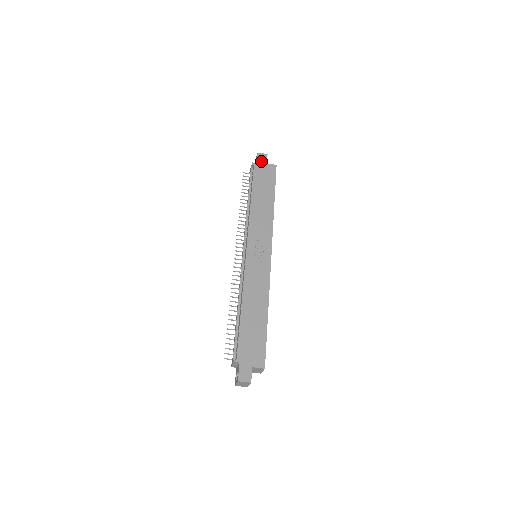
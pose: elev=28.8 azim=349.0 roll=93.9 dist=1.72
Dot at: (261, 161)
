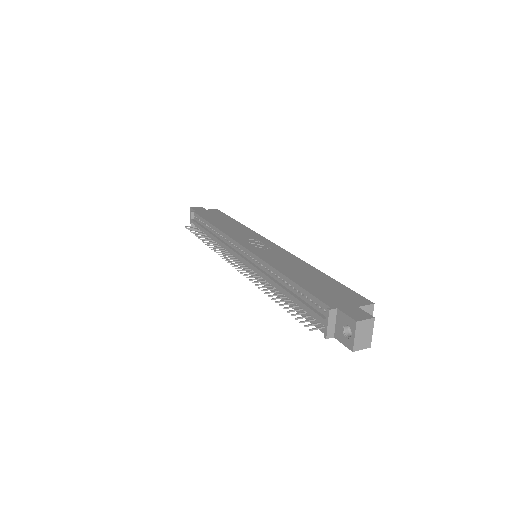
Dot at: (199, 210)
